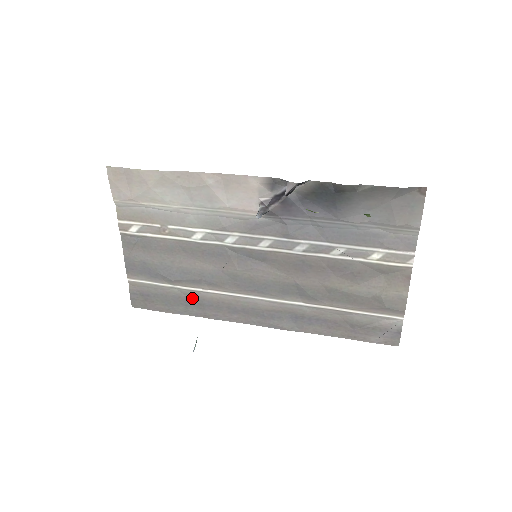
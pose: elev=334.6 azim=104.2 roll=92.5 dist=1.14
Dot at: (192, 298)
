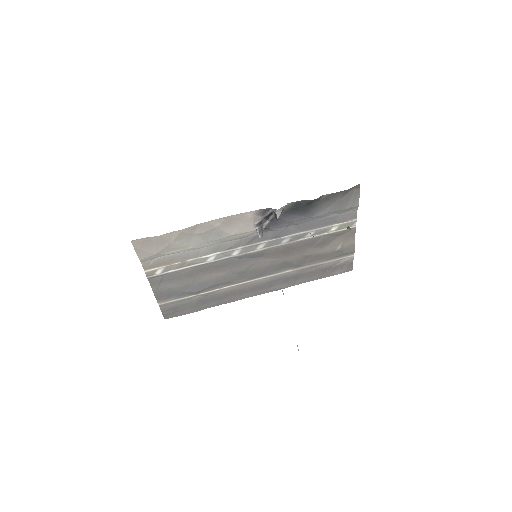
Dot at: (211, 296)
